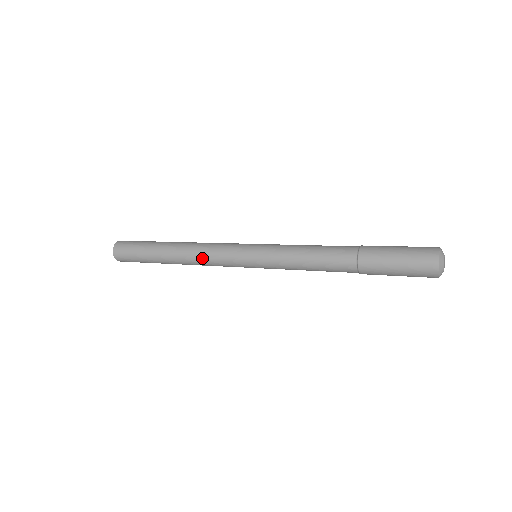
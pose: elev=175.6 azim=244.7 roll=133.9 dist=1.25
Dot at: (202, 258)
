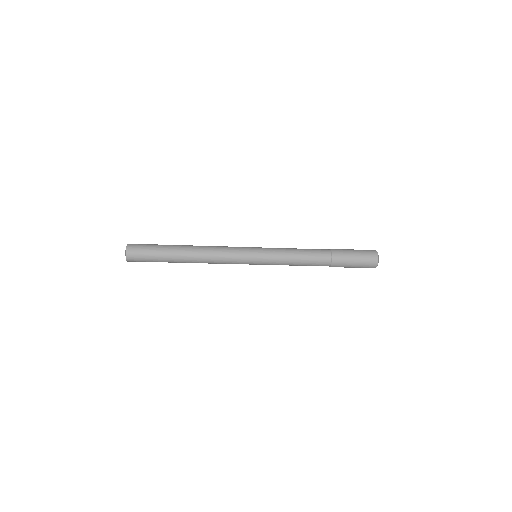
Dot at: (215, 262)
